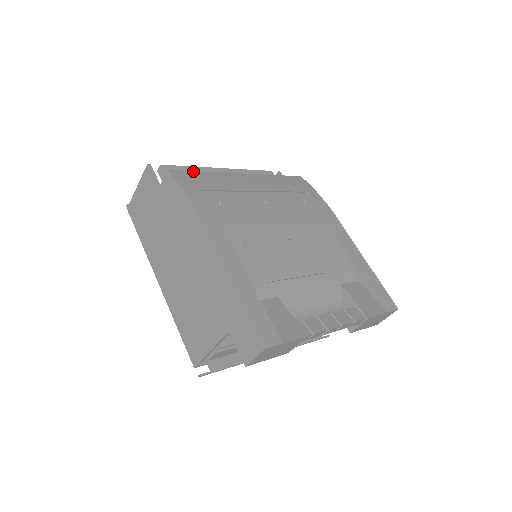
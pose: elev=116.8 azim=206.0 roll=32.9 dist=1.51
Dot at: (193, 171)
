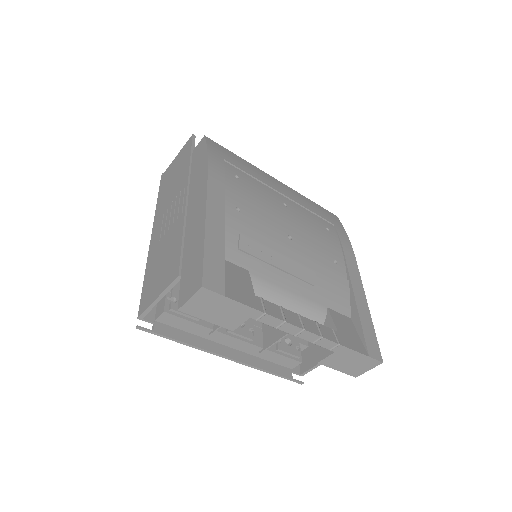
Dot at: (228, 150)
